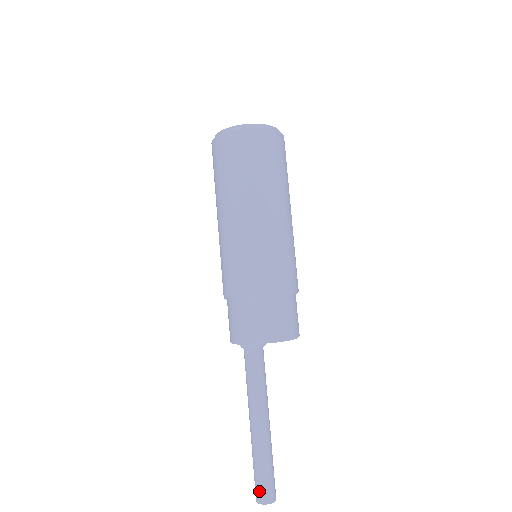
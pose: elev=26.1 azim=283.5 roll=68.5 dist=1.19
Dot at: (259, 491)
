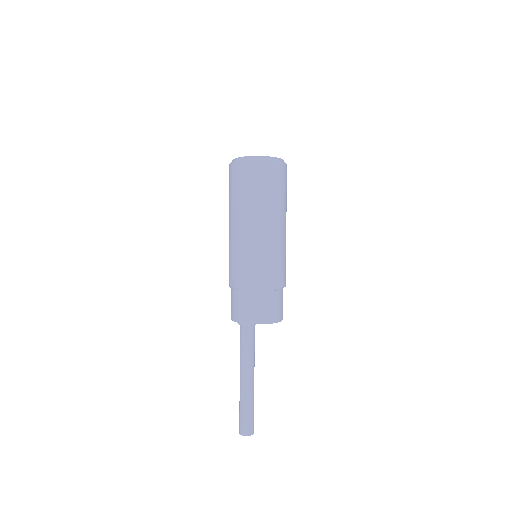
Dot at: (243, 427)
